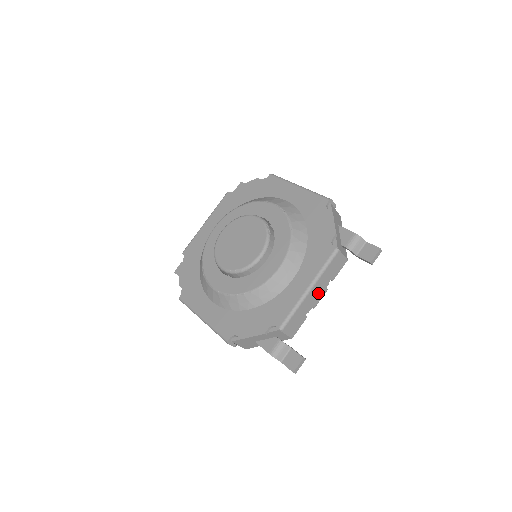
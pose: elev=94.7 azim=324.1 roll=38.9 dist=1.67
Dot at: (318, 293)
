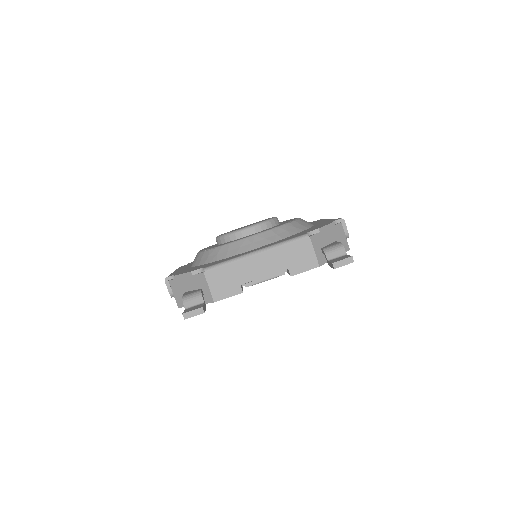
Dot at: (264, 268)
